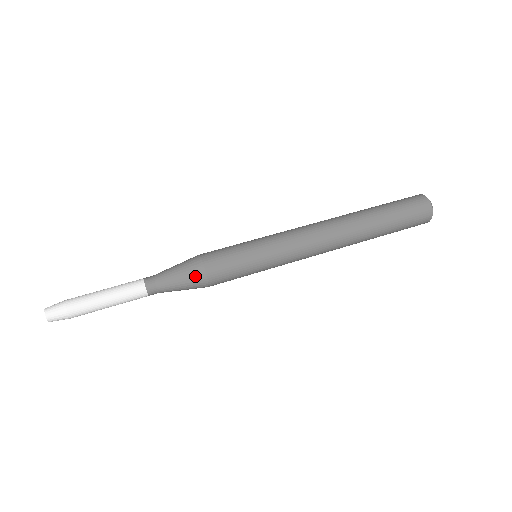
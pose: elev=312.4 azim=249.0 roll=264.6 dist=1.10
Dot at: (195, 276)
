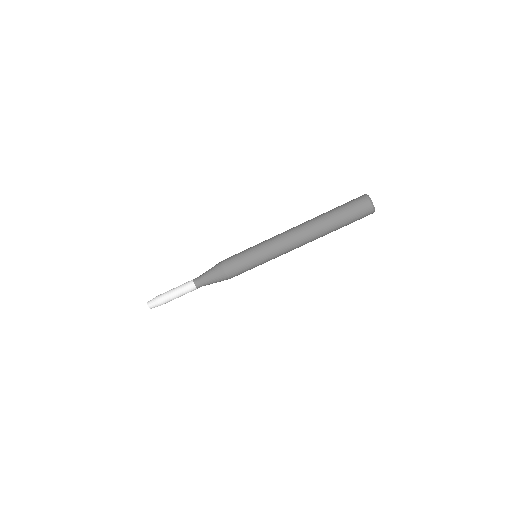
Dot at: (223, 280)
